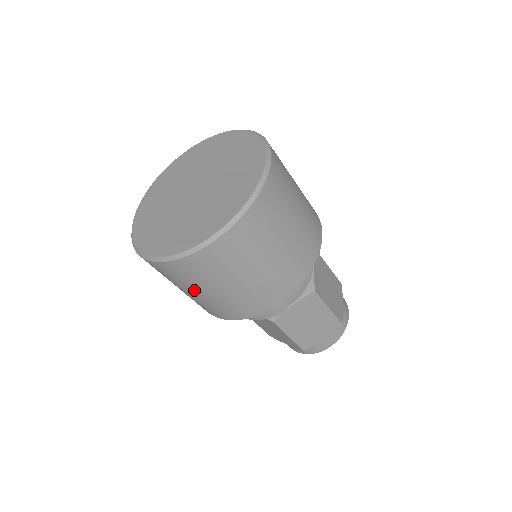
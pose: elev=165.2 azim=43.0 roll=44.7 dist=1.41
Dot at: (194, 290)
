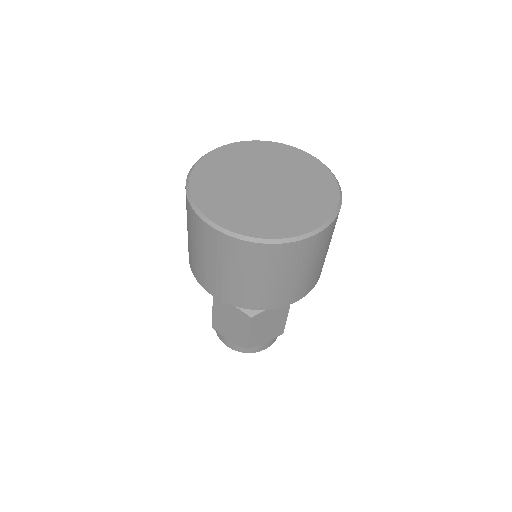
Dot at: occluded
